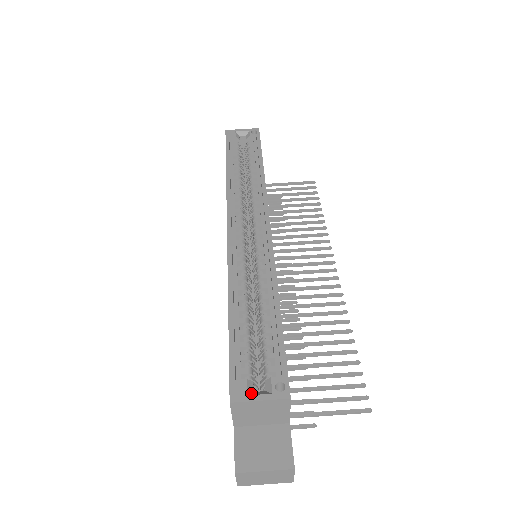
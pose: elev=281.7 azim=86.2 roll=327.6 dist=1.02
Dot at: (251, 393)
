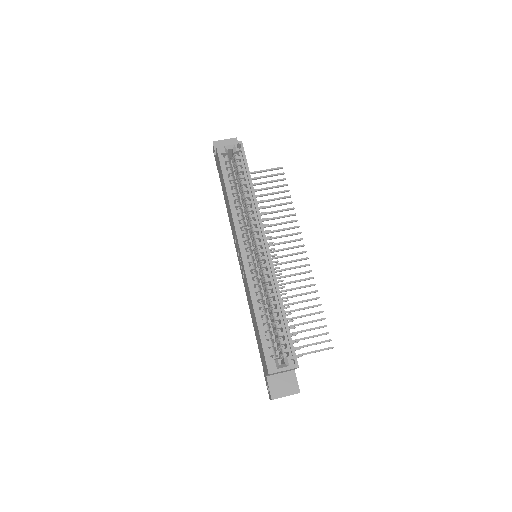
Dot at: (278, 367)
